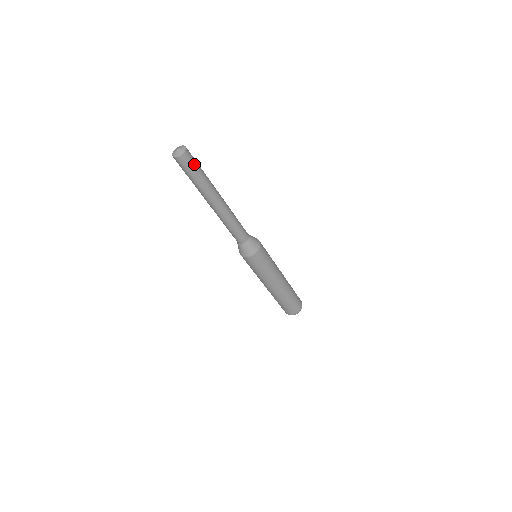
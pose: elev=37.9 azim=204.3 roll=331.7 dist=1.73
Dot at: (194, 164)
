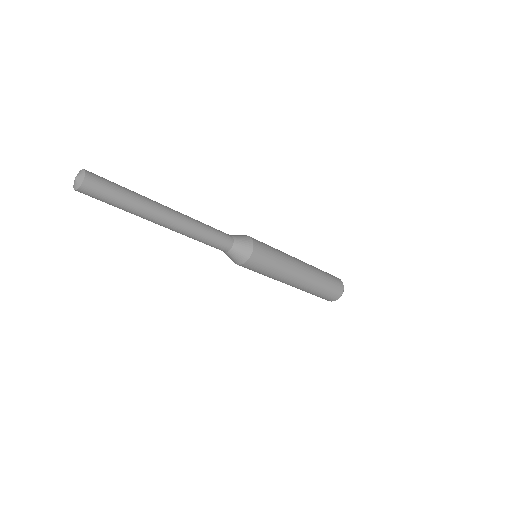
Dot at: (107, 182)
